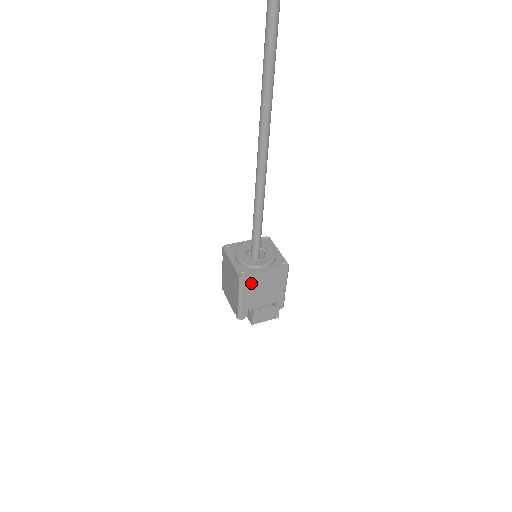
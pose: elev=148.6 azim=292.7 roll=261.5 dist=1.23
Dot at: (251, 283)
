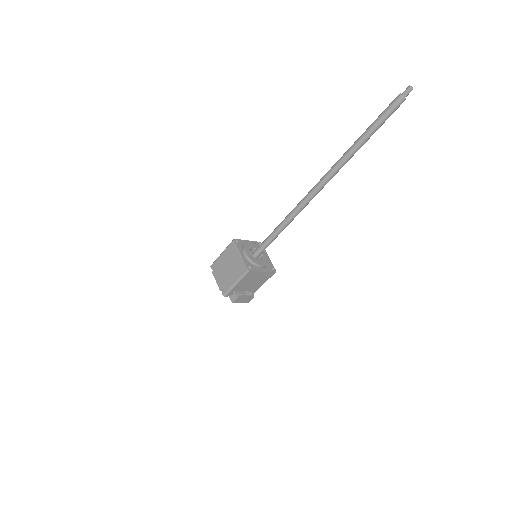
Dot at: (250, 275)
